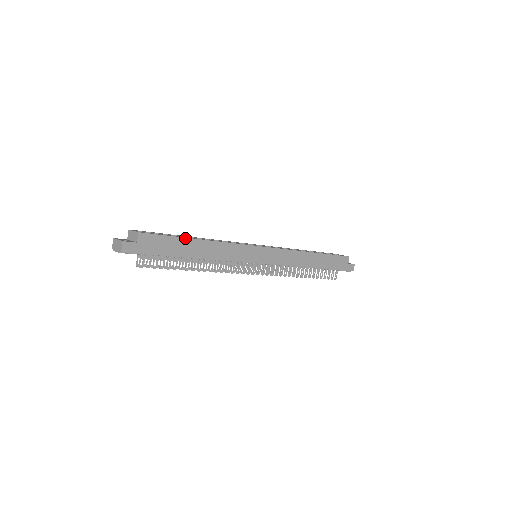
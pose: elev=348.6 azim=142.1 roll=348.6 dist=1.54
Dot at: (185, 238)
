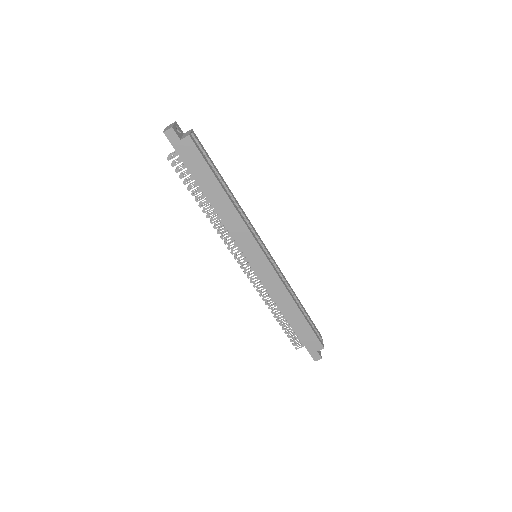
Dot at: (216, 179)
